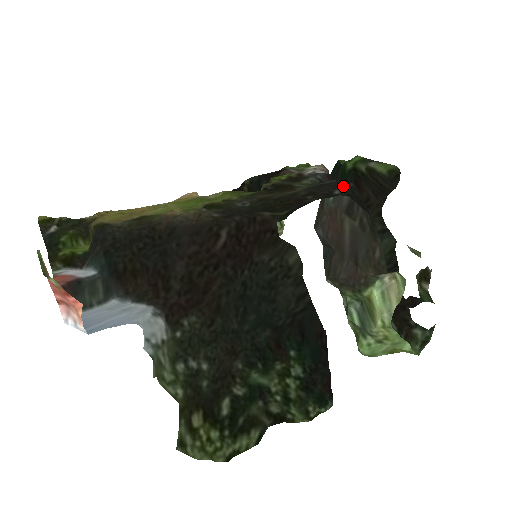
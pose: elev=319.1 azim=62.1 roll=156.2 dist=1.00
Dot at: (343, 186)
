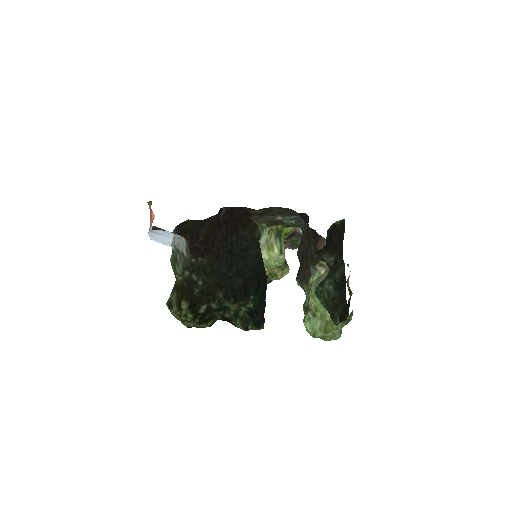
Dot at: occluded
